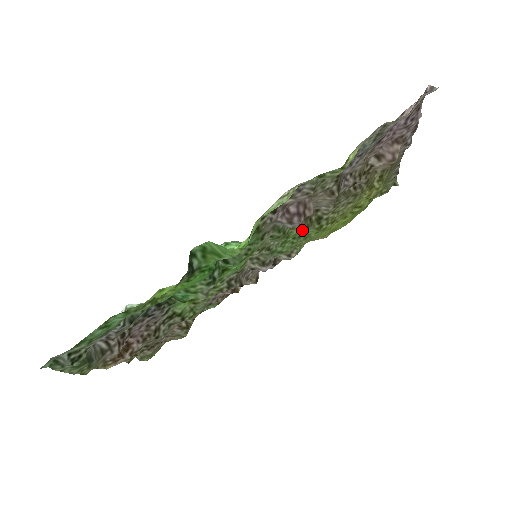
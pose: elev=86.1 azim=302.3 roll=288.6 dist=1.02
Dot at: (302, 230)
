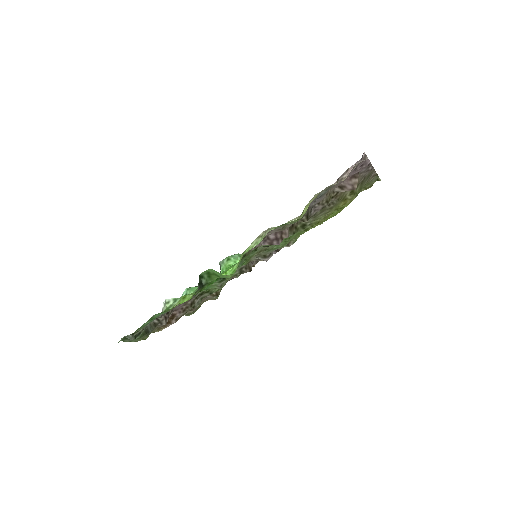
Dot at: occluded
